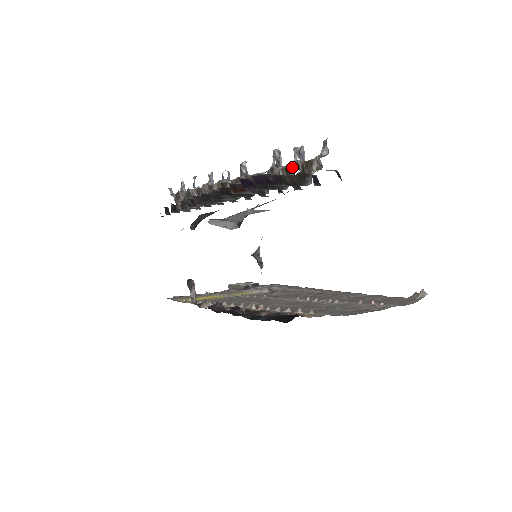
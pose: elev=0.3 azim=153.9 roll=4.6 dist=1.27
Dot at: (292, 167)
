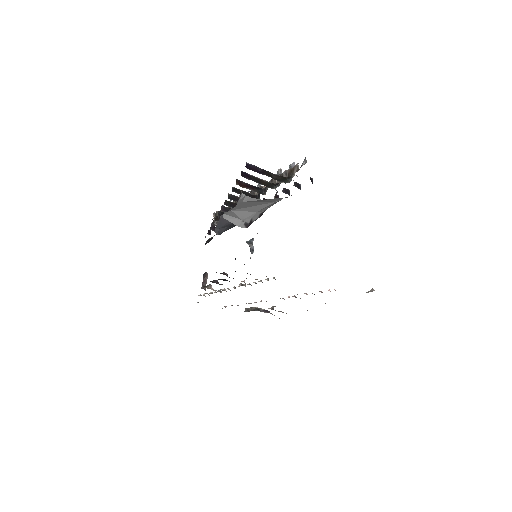
Dot at: (283, 175)
